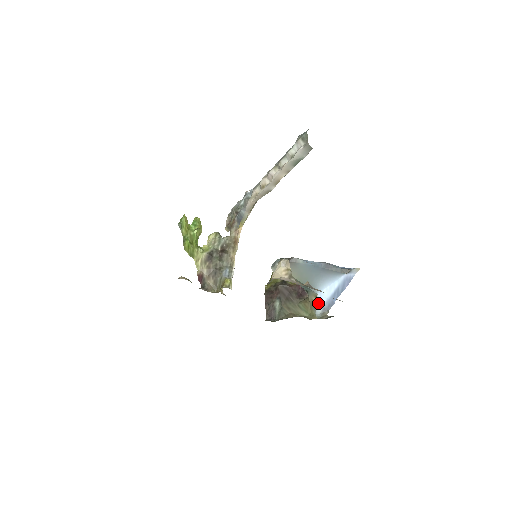
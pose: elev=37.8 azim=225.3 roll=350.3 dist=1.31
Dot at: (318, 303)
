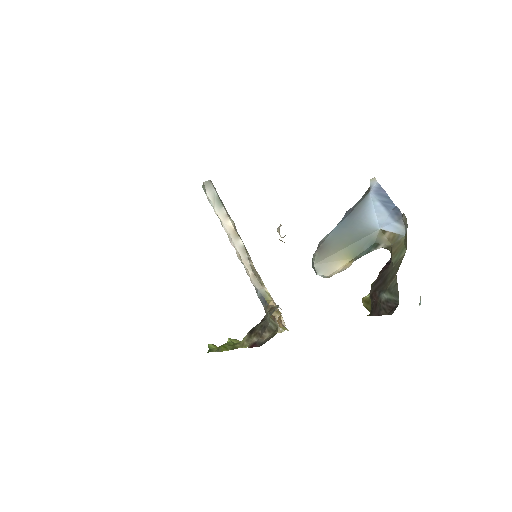
Dot at: (391, 230)
